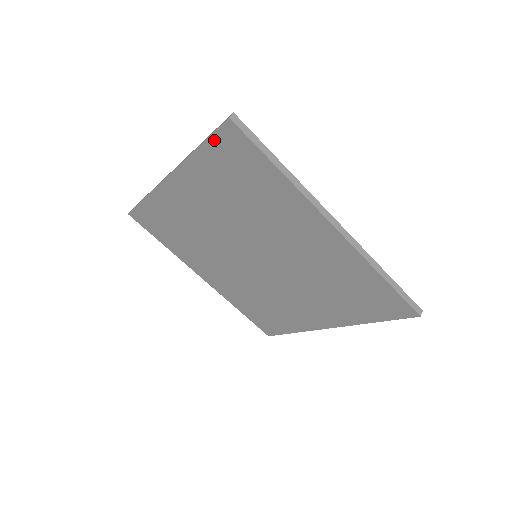
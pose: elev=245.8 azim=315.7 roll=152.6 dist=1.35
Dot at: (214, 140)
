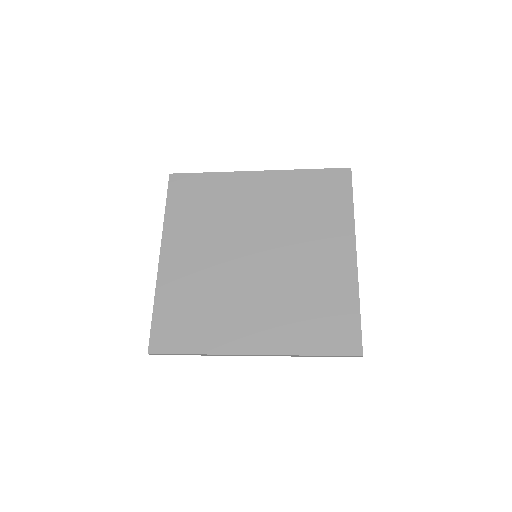
Dot at: occluded
